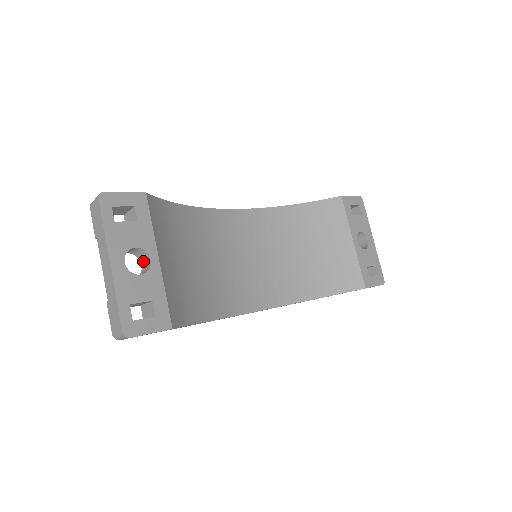
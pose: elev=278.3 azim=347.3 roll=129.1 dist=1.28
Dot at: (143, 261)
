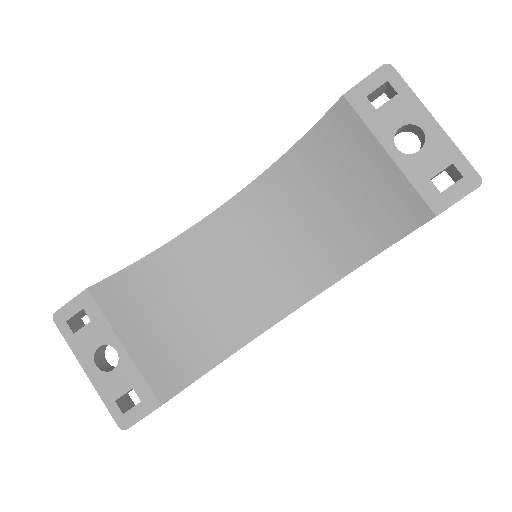
Dot at: occluded
